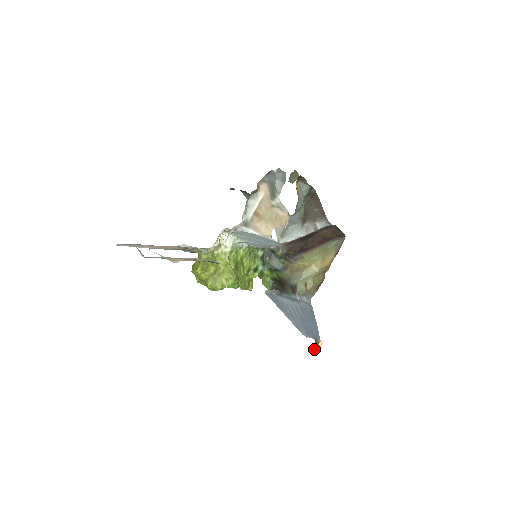
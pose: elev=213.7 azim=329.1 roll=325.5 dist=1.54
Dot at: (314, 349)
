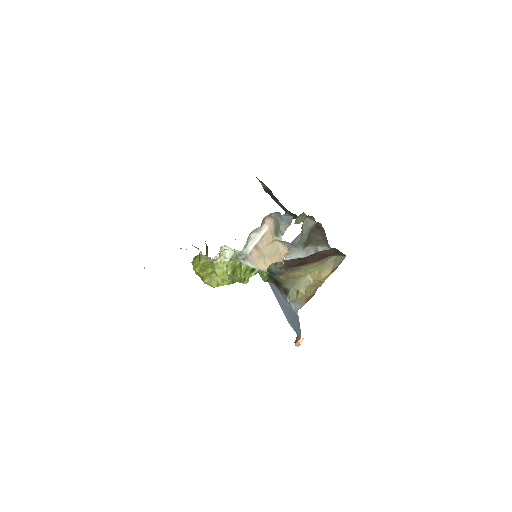
Dot at: occluded
